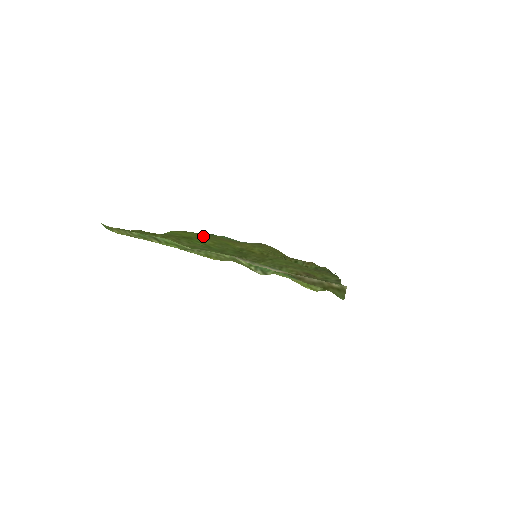
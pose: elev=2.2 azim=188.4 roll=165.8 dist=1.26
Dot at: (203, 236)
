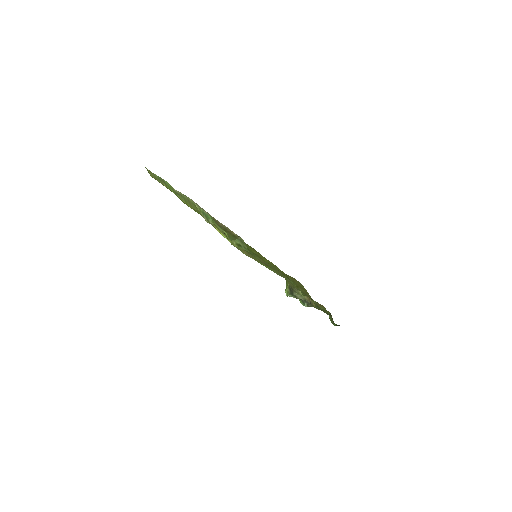
Dot at: occluded
